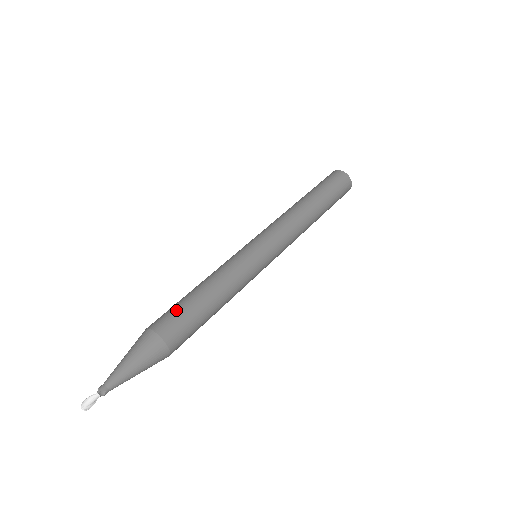
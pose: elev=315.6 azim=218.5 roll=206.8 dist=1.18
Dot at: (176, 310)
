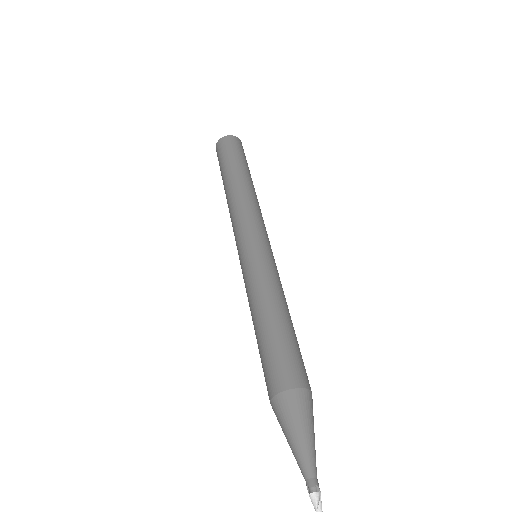
Dot at: (297, 353)
